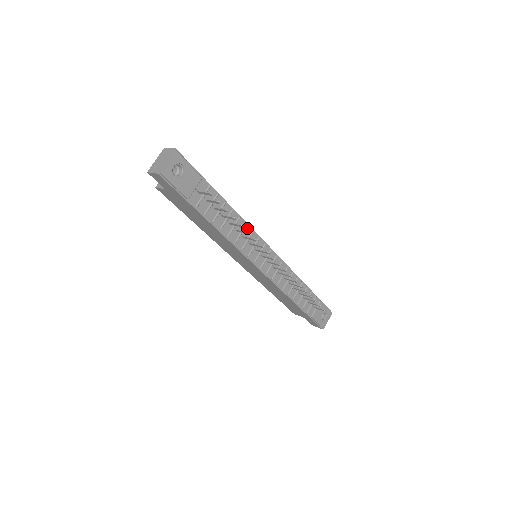
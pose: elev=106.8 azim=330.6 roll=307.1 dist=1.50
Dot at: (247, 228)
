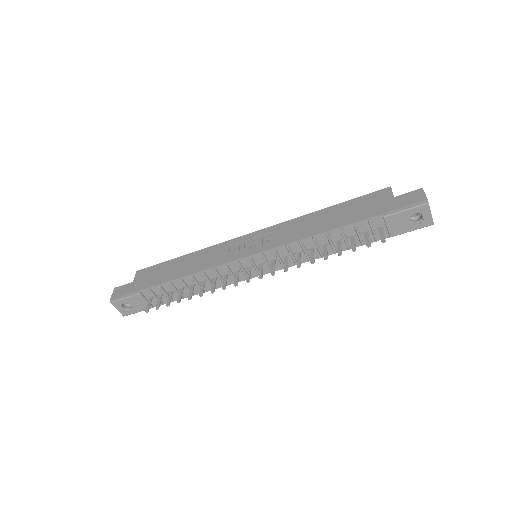
Dot at: (209, 272)
